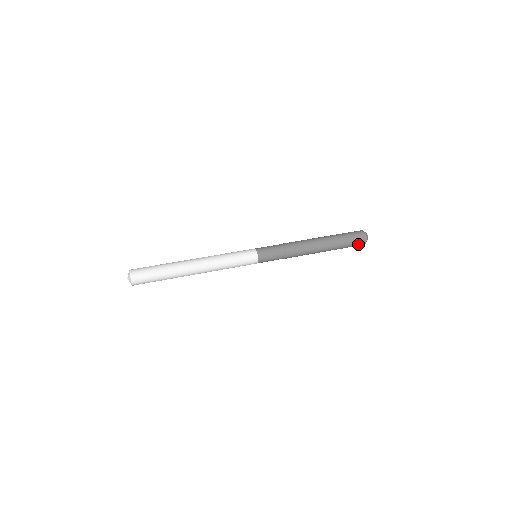
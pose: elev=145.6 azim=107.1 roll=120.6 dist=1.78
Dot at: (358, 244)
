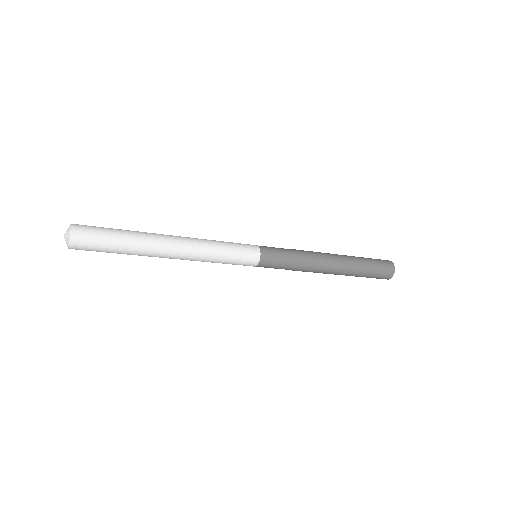
Dot at: (384, 263)
